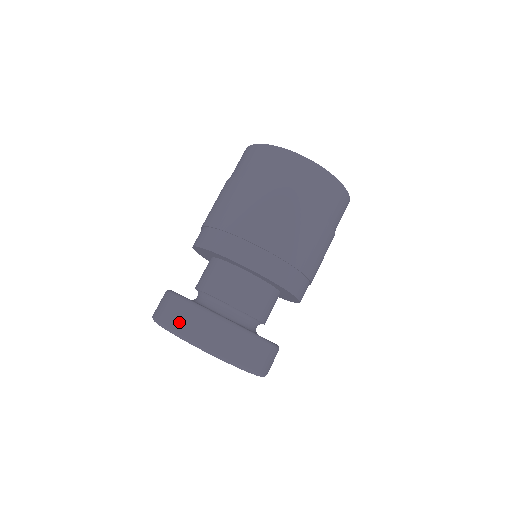
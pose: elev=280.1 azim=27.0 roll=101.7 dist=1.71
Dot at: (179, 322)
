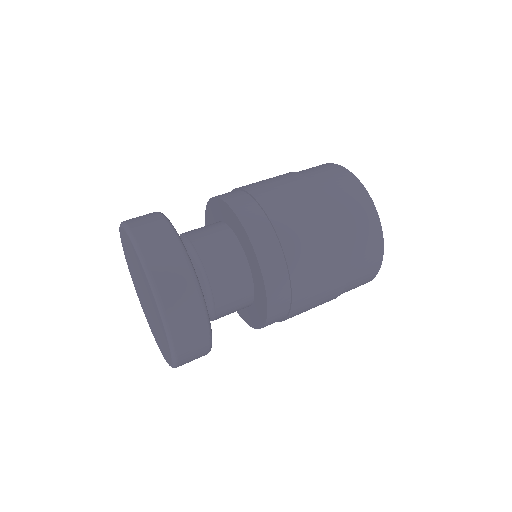
Dot at: (139, 221)
